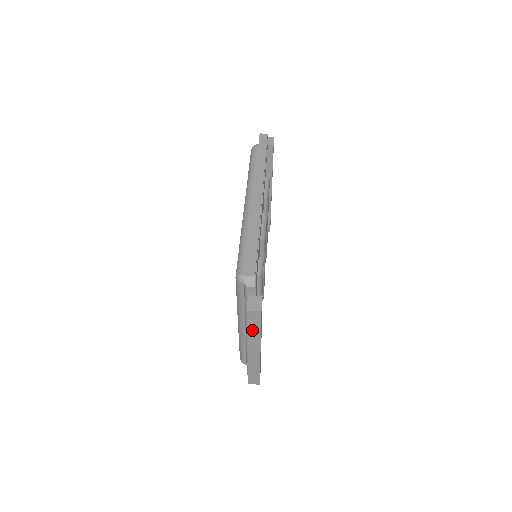
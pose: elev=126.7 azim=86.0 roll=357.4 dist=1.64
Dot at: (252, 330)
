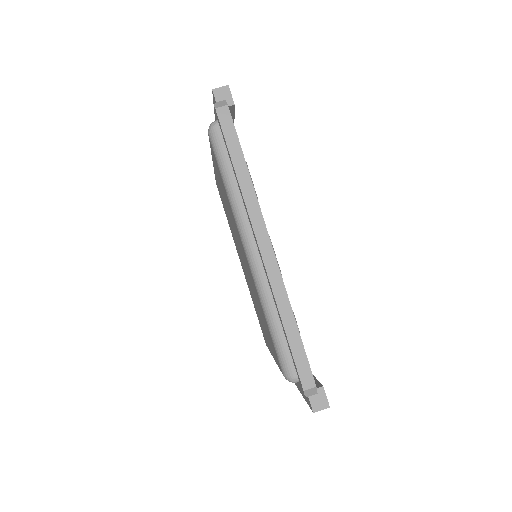
Dot at: occluded
